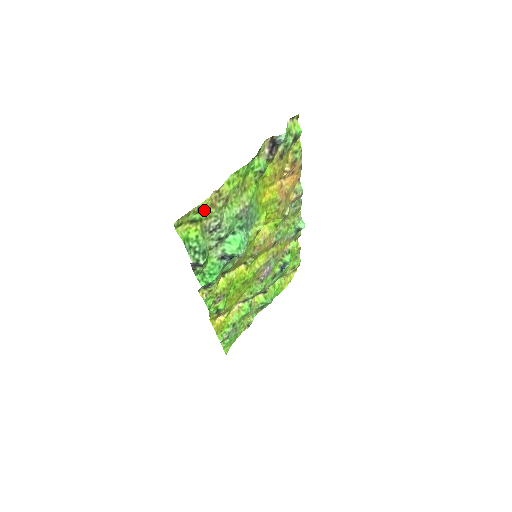
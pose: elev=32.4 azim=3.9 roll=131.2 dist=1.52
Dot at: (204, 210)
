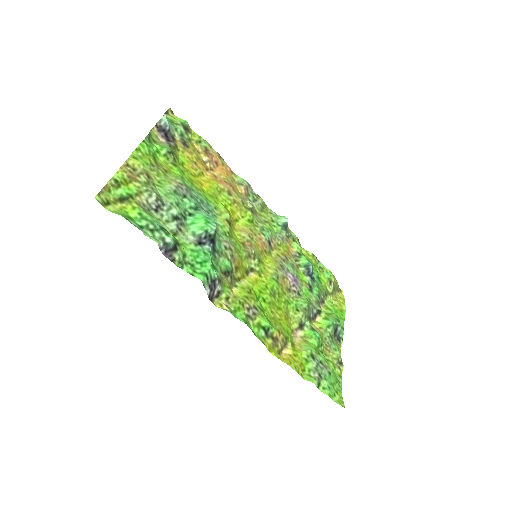
Dot at: (125, 184)
